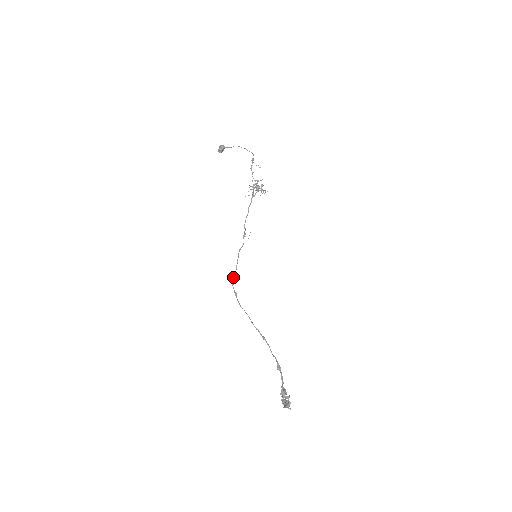
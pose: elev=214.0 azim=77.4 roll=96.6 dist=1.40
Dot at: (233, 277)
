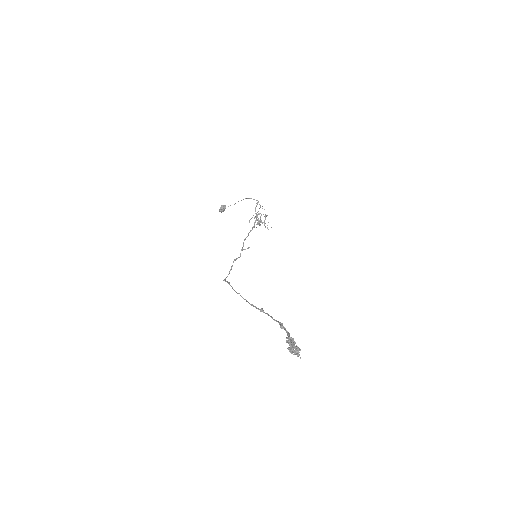
Dot at: occluded
